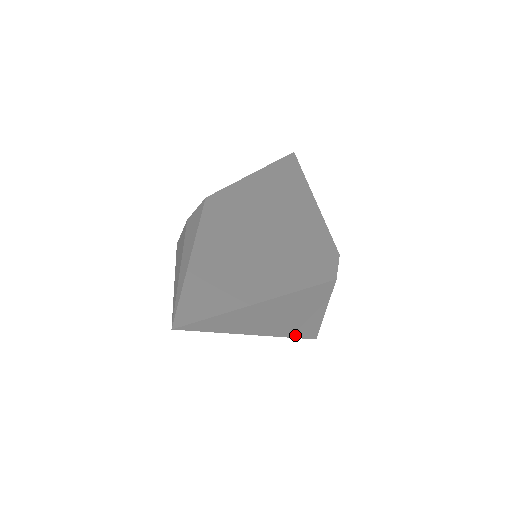
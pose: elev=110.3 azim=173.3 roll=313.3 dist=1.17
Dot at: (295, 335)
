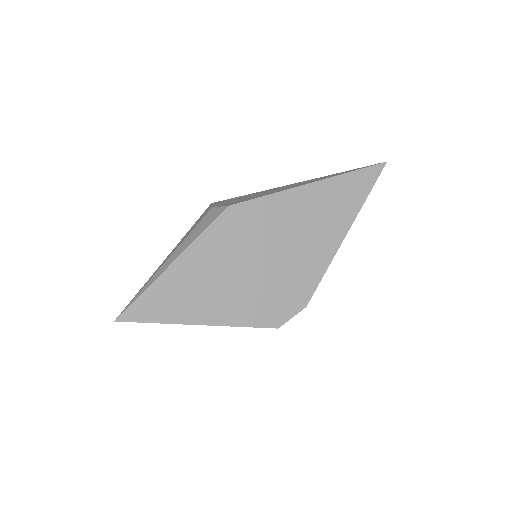
Dot at: occluded
